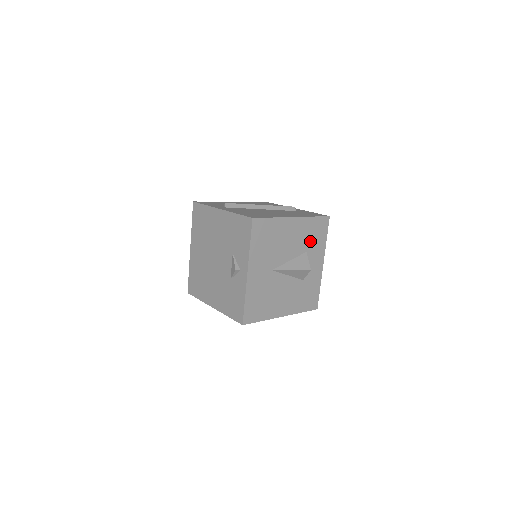
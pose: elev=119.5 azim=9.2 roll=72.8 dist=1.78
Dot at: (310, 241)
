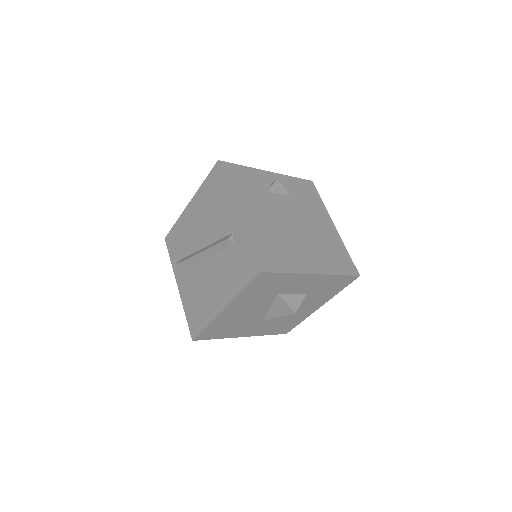
Dot at: (269, 291)
